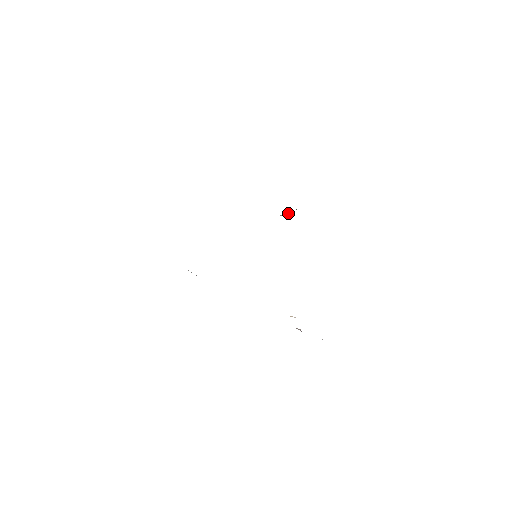
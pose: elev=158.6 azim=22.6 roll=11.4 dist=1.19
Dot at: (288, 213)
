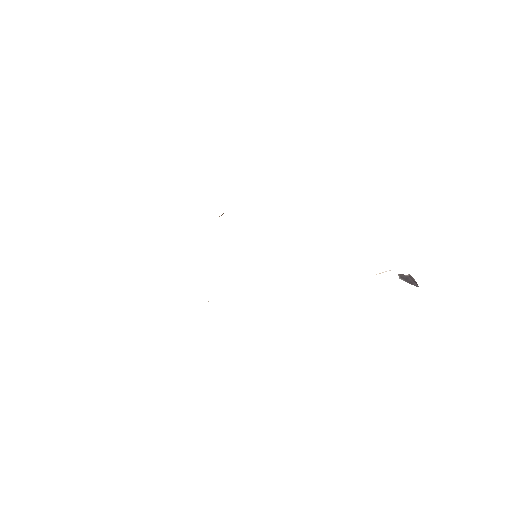
Dot at: occluded
